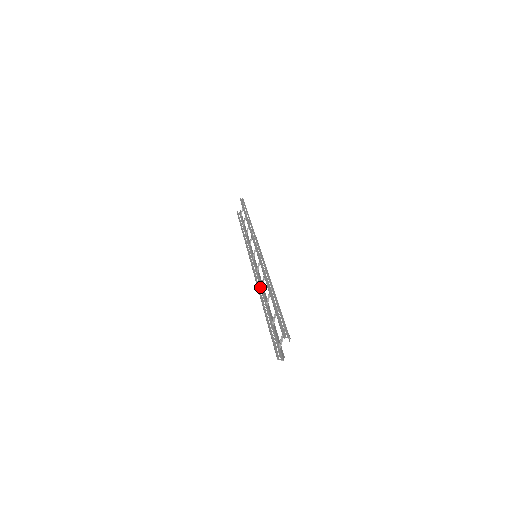
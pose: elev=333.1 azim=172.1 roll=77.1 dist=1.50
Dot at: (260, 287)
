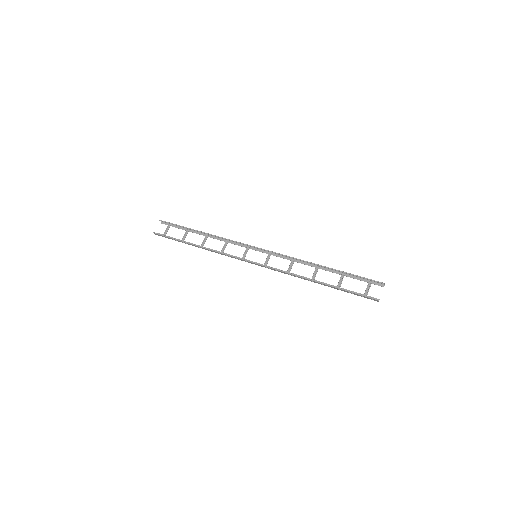
Dot at: (288, 274)
